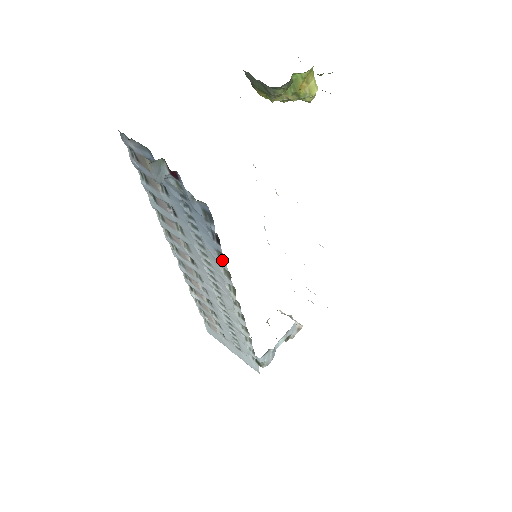
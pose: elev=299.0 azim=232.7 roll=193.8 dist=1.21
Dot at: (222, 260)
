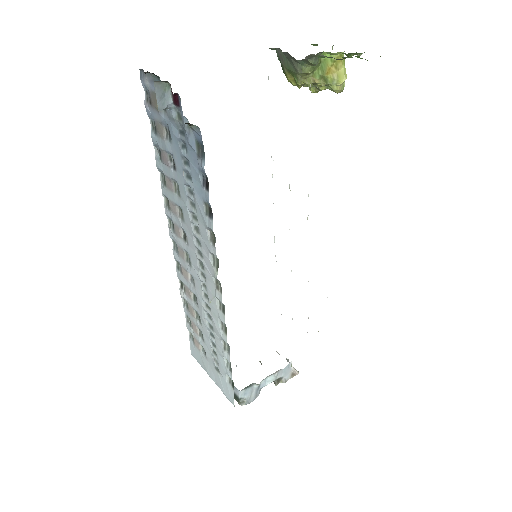
Dot at: (209, 216)
